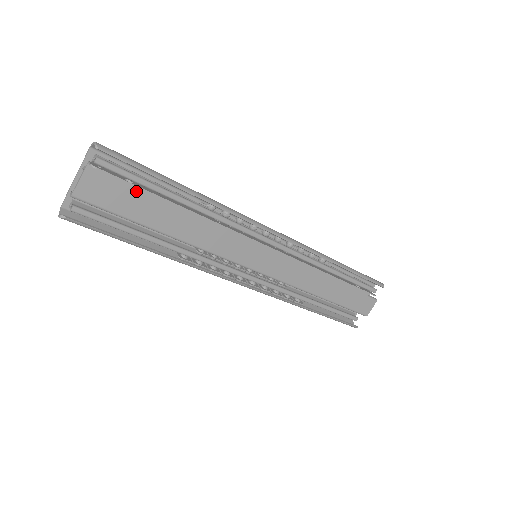
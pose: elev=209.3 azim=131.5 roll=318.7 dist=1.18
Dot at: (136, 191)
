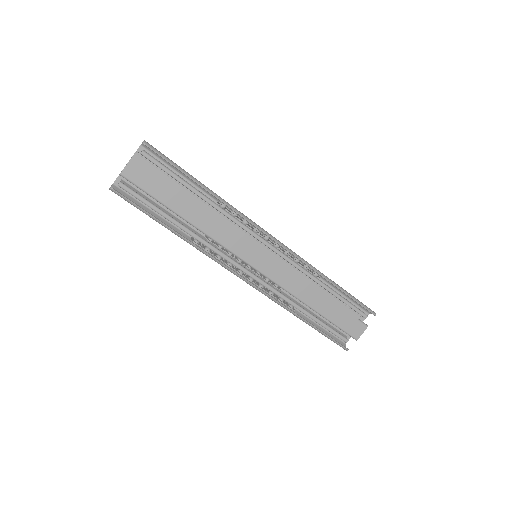
Dot at: (166, 179)
